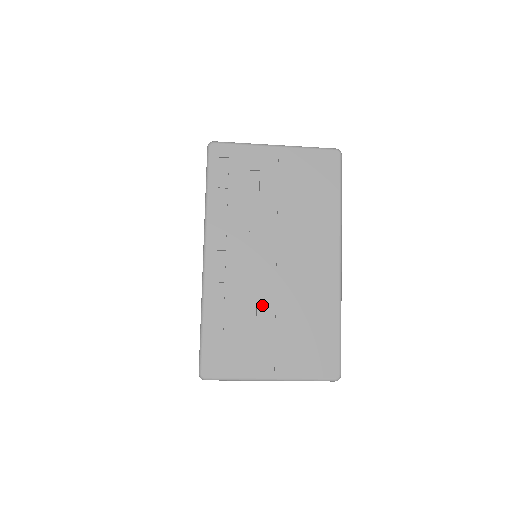
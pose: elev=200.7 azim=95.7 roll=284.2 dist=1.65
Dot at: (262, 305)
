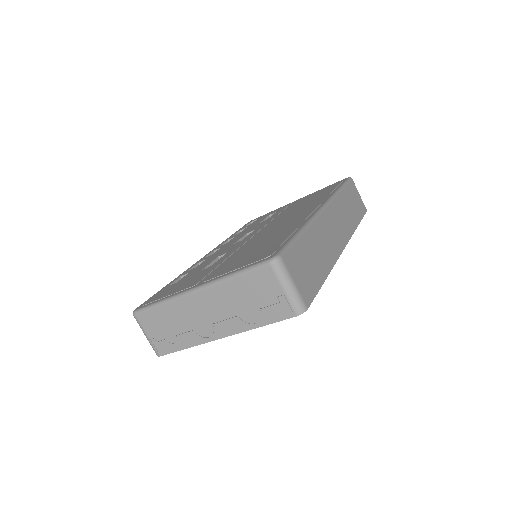
Dot at: (227, 255)
